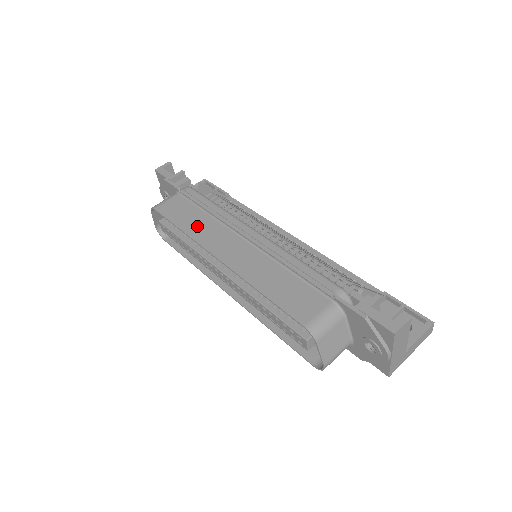
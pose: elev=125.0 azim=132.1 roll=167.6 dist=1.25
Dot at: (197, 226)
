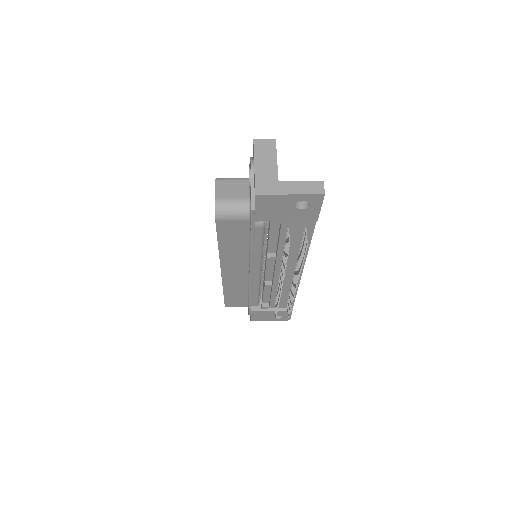
Dot at: occluded
